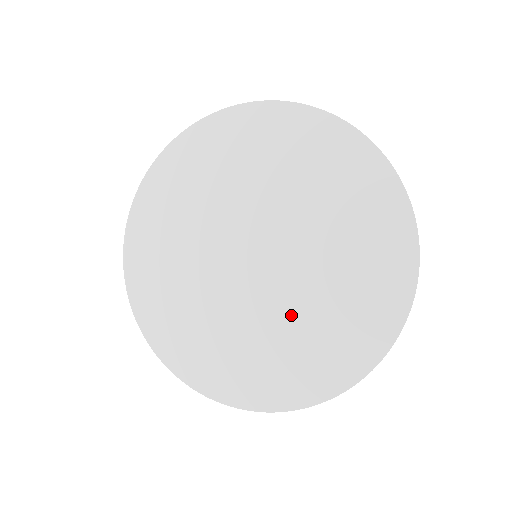
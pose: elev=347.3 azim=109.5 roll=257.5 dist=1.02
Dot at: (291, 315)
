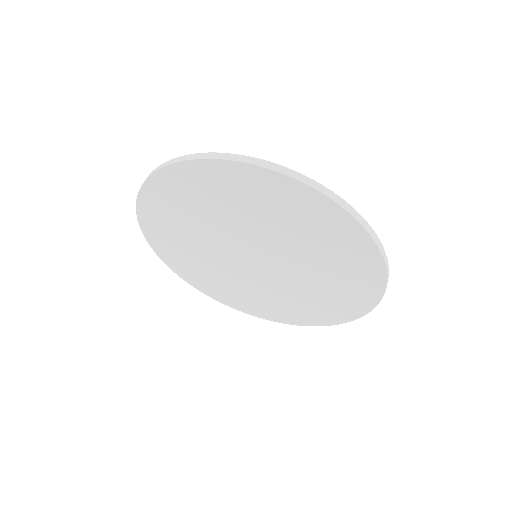
Dot at: (290, 291)
